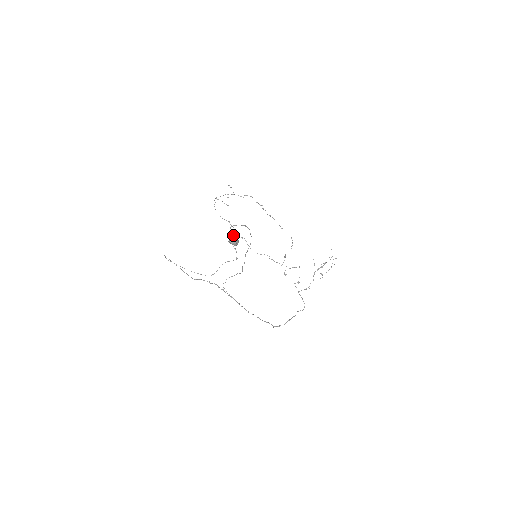
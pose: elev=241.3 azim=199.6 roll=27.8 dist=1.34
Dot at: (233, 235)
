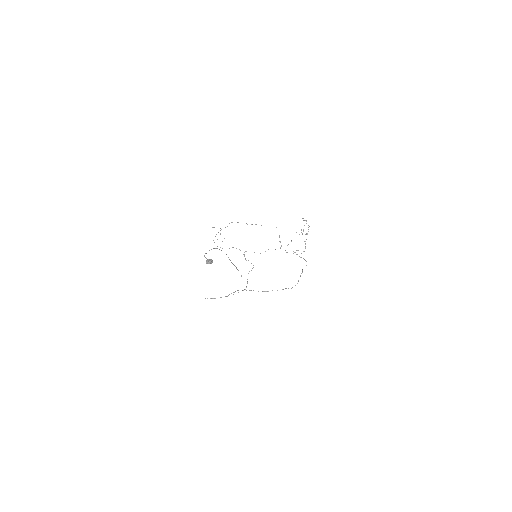
Dot at: (208, 259)
